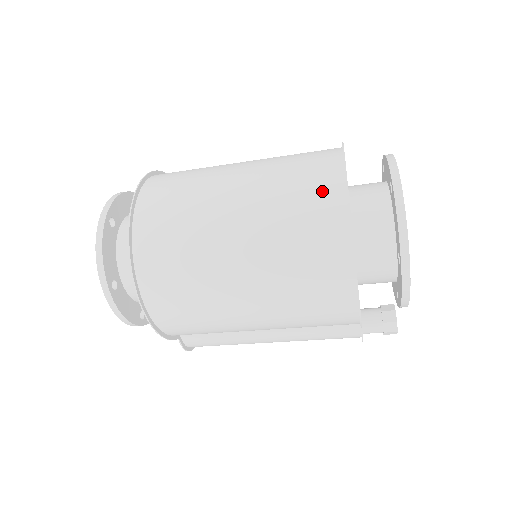
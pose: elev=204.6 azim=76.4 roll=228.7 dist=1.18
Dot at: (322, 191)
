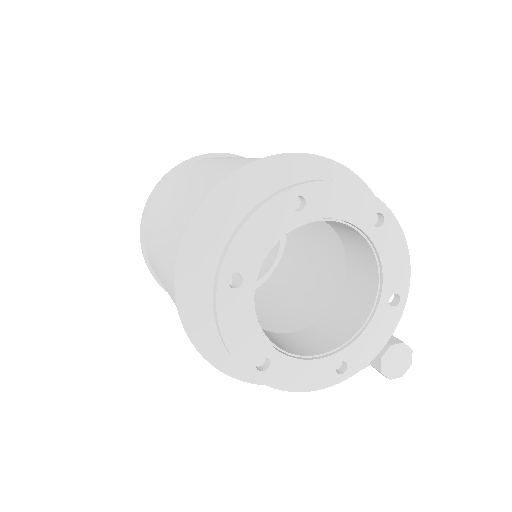
Dot at: occluded
